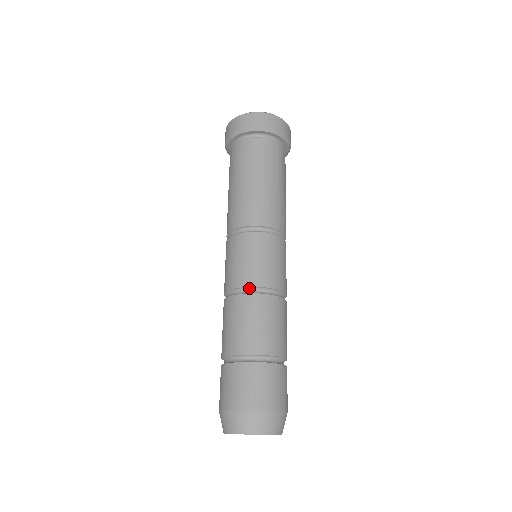
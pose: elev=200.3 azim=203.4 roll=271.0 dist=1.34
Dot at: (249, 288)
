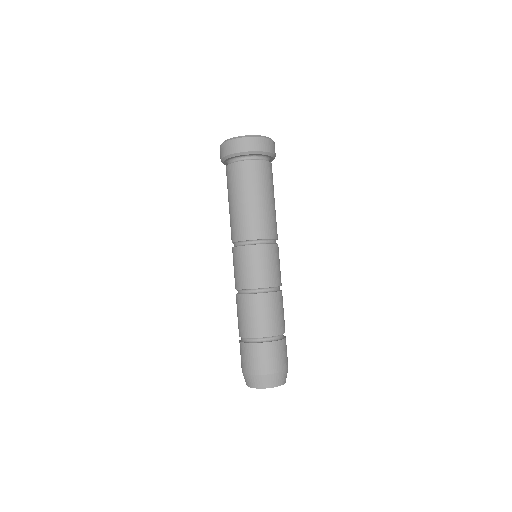
Dot at: (267, 288)
